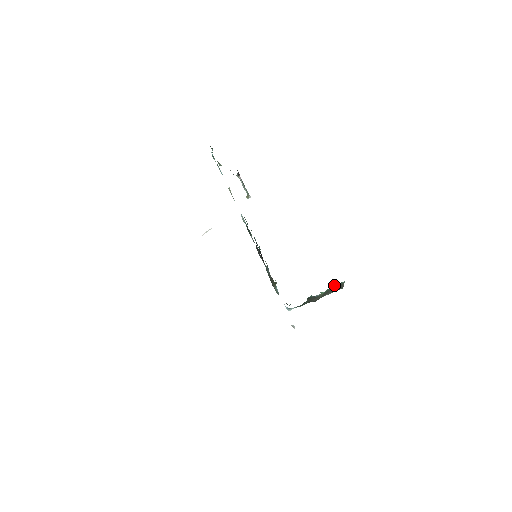
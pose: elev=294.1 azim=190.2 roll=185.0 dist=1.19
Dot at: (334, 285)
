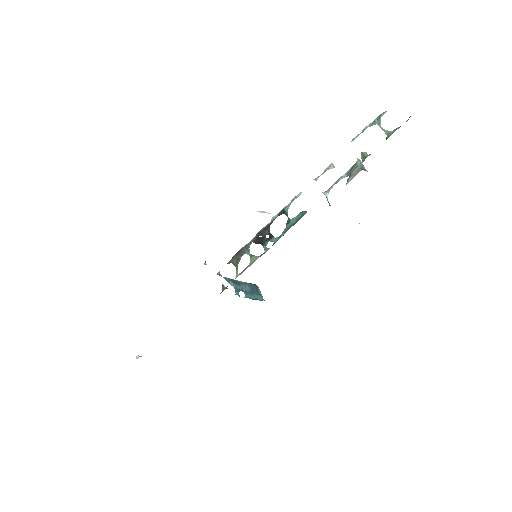
Dot at: (256, 297)
